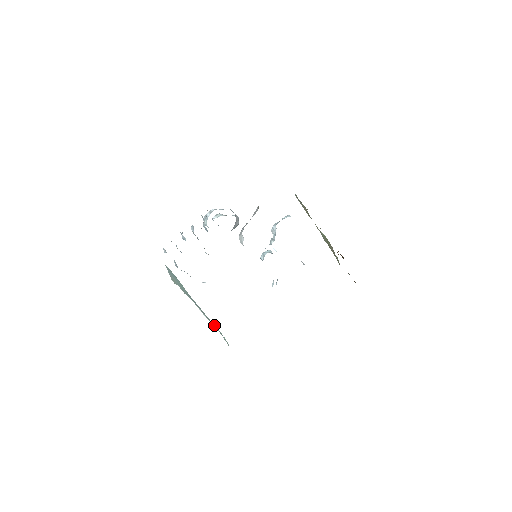
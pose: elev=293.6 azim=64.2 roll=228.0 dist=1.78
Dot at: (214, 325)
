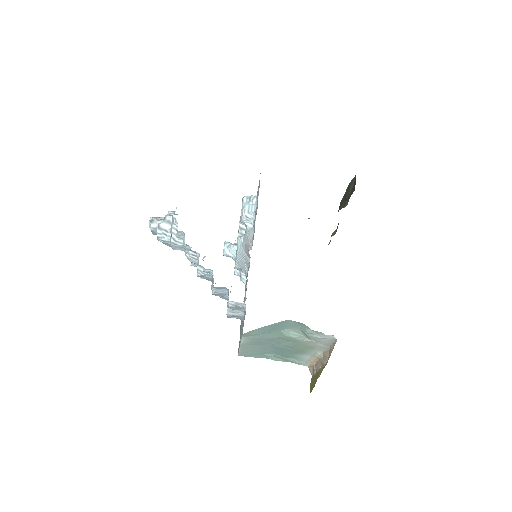
Dot at: (263, 354)
